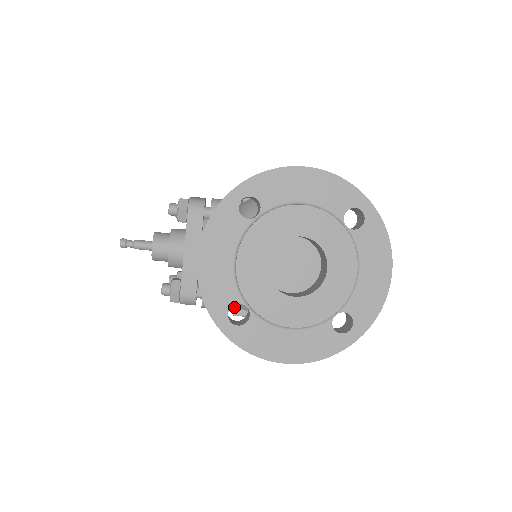
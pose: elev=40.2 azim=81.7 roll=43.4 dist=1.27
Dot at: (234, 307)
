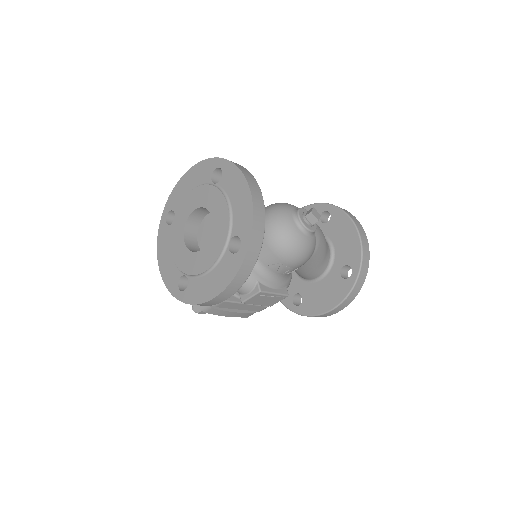
Dot at: (240, 297)
